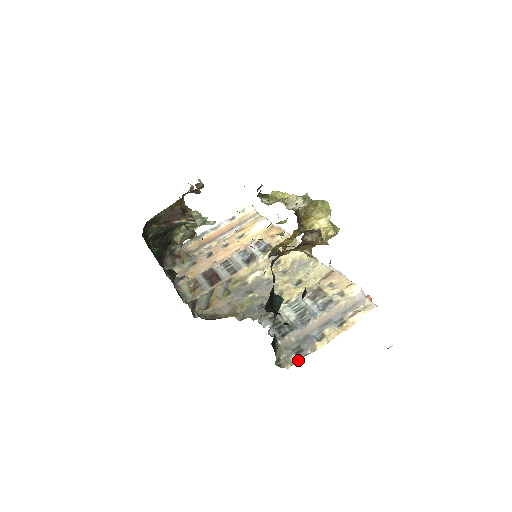
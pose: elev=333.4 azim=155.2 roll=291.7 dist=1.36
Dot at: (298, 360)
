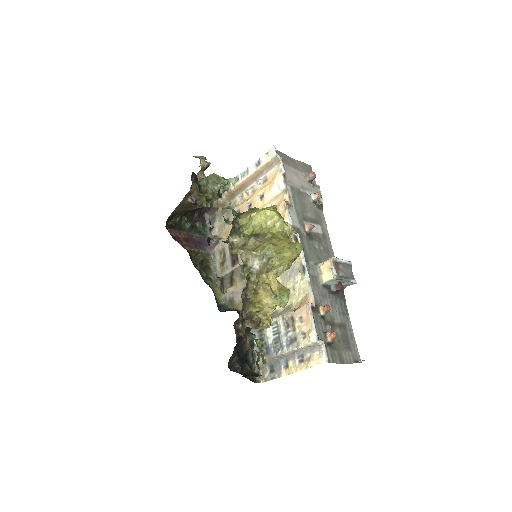
Dot at: (269, 379)
